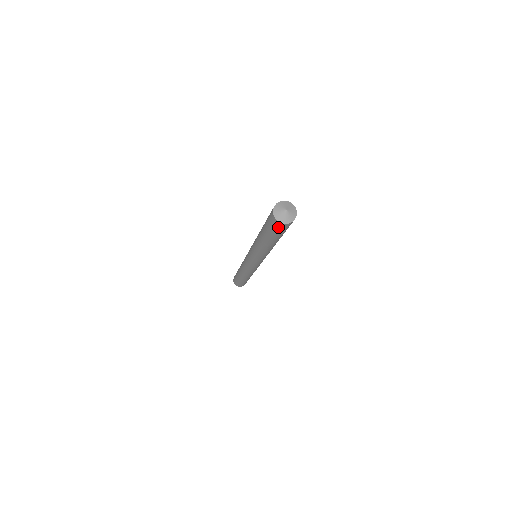
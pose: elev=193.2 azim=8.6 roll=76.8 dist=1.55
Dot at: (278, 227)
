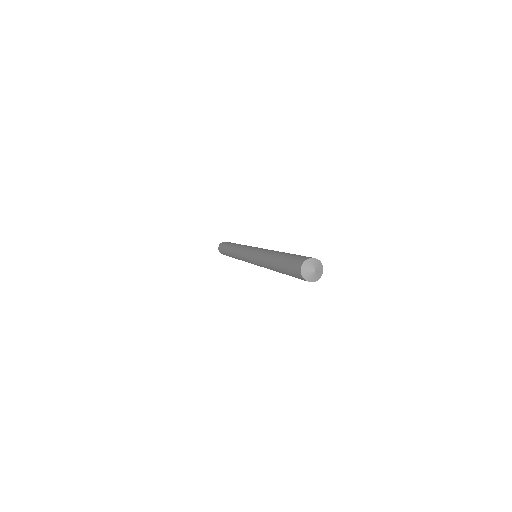
Dot at: (297, 275)
